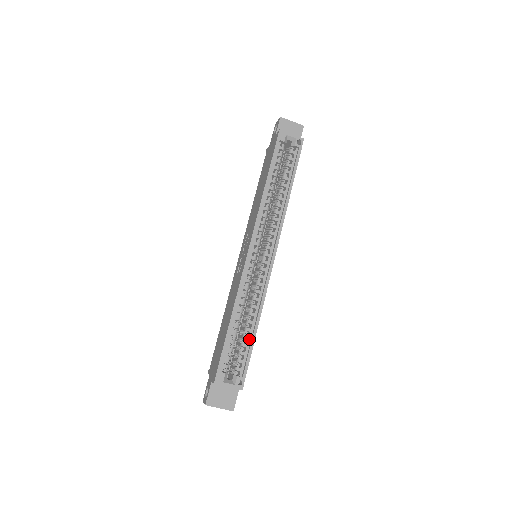
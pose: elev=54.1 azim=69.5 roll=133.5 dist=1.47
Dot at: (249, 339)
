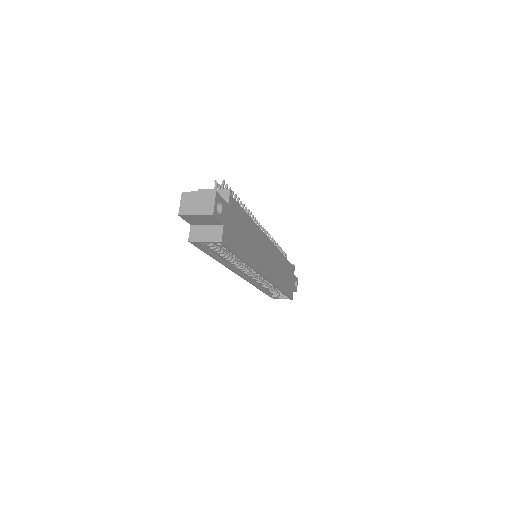
Dot at: occluded
